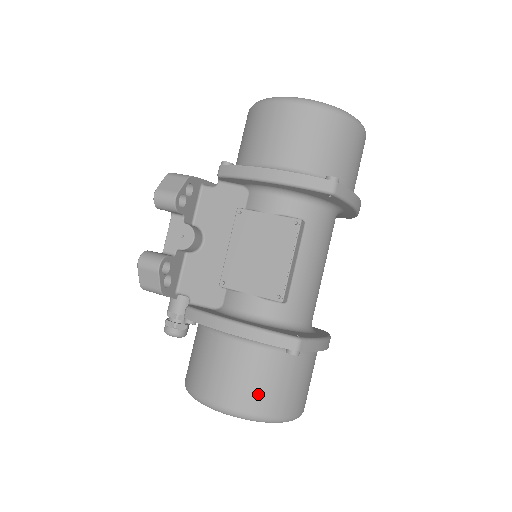
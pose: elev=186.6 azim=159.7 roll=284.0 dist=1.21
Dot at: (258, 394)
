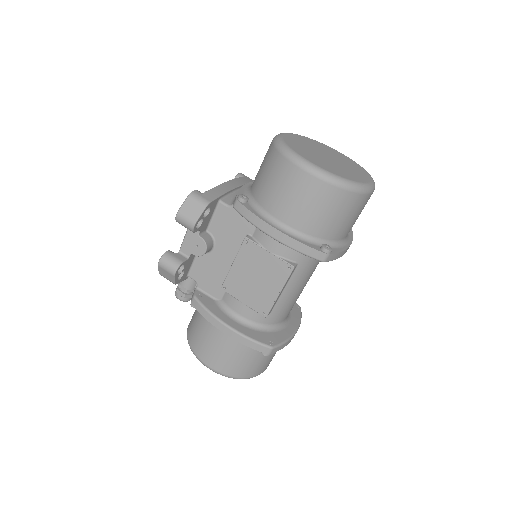
Dot at: (237, 367)
